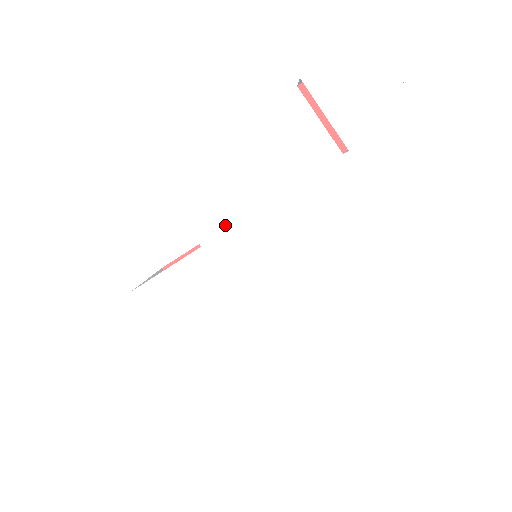
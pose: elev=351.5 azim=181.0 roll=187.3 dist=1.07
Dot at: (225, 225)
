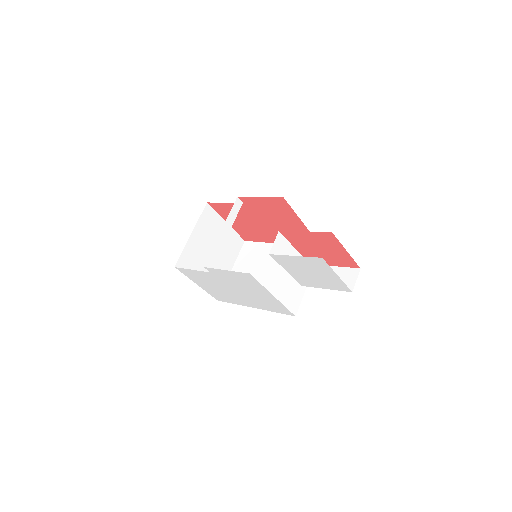
Dot at: (223, 273)
